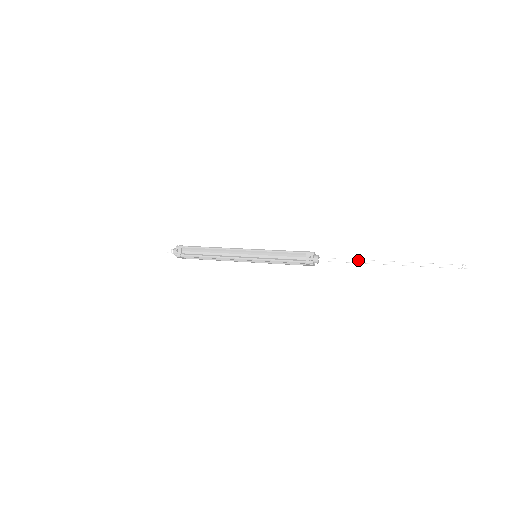
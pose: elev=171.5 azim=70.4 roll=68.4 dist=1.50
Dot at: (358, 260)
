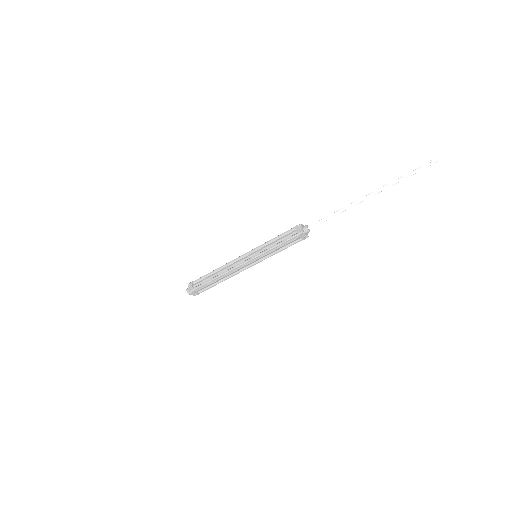
Dot at: (342, 210)
